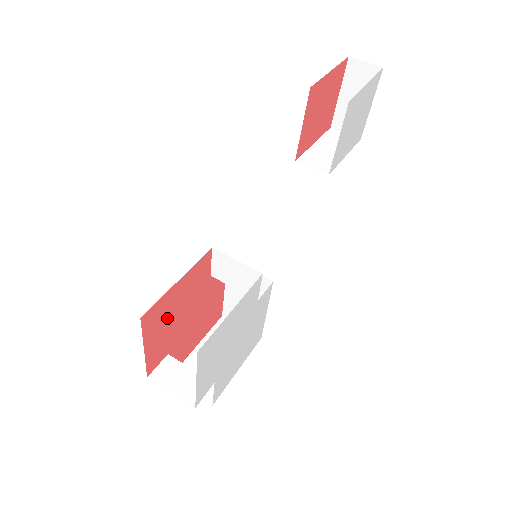
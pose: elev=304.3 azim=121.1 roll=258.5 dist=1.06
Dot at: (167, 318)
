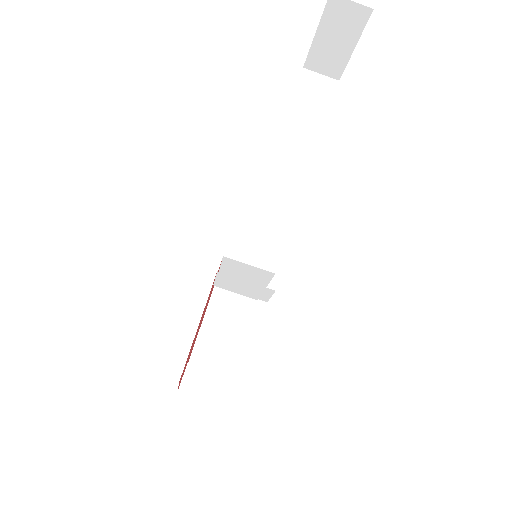
Dot at: (190, 351)
